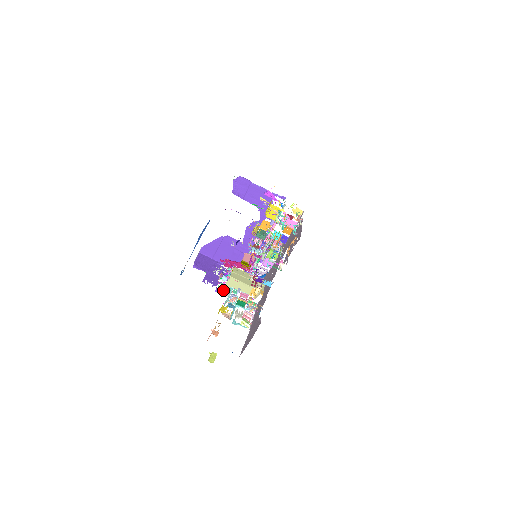
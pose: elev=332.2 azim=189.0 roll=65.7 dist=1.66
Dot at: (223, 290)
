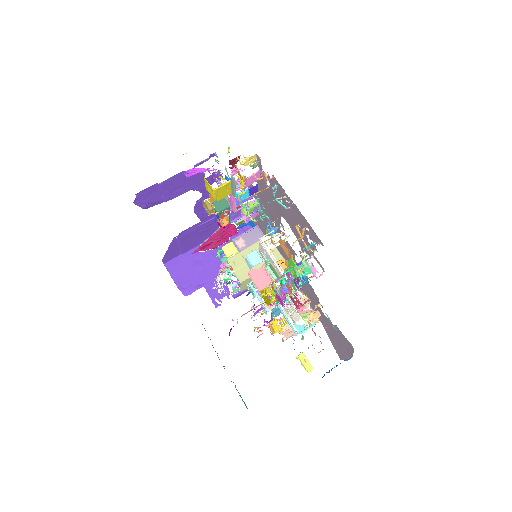
Dot at: (241, 291)
